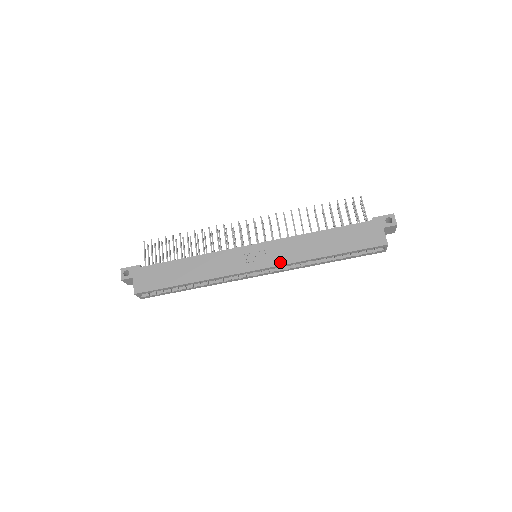
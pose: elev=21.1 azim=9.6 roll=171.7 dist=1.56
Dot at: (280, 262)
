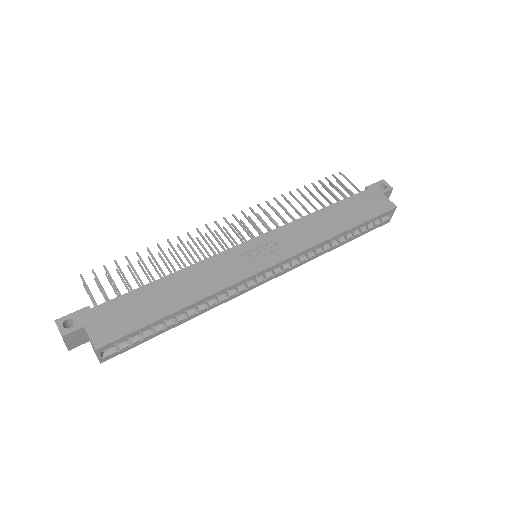
Dot at: (295, 250)
